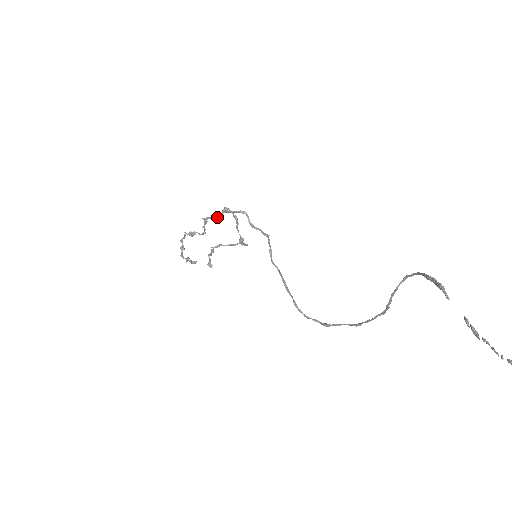
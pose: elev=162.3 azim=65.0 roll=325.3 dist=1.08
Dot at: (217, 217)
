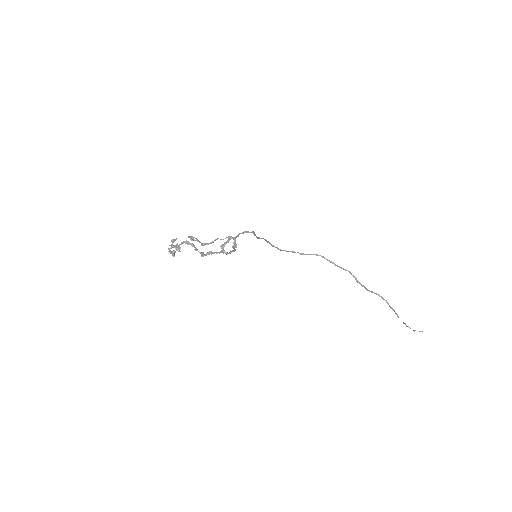
Dot at: (216, 253)
